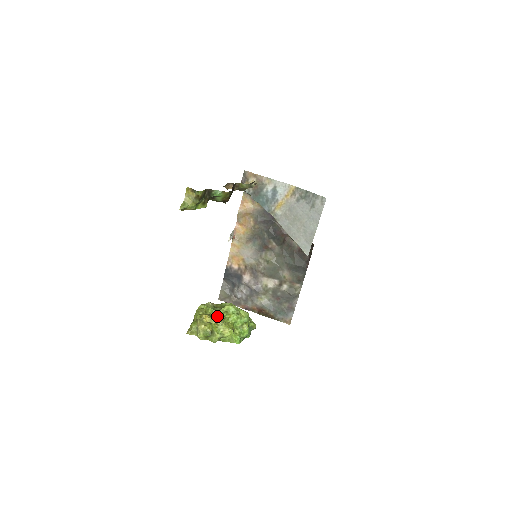
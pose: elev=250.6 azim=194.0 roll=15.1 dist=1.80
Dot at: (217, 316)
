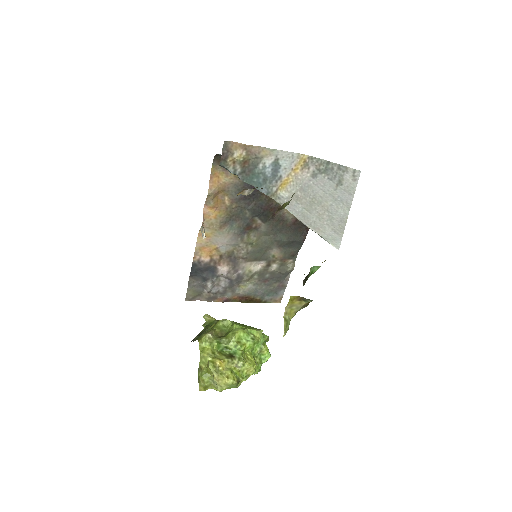
Dot at: (228, 351)
